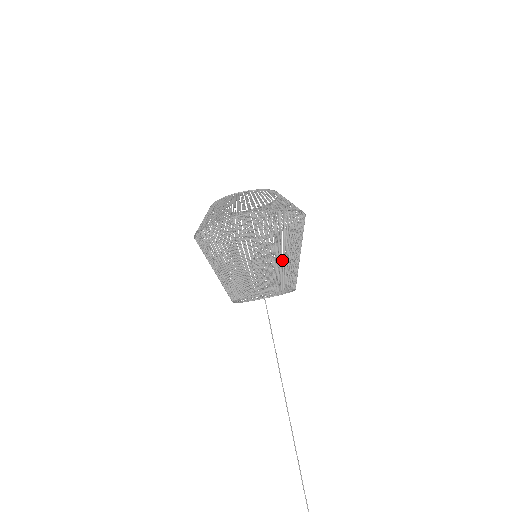
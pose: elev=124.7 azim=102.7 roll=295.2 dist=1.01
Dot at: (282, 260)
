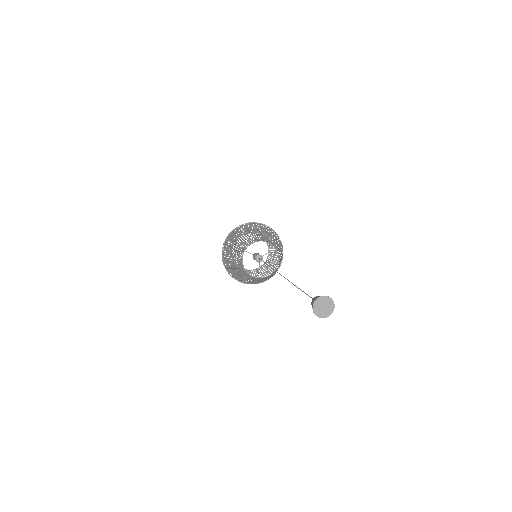
Dot at: (268, 236)
